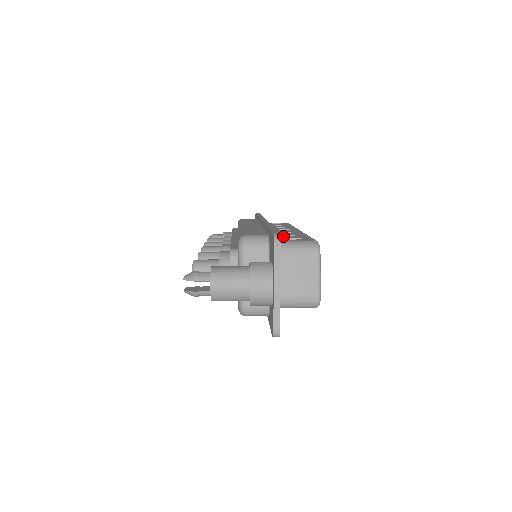
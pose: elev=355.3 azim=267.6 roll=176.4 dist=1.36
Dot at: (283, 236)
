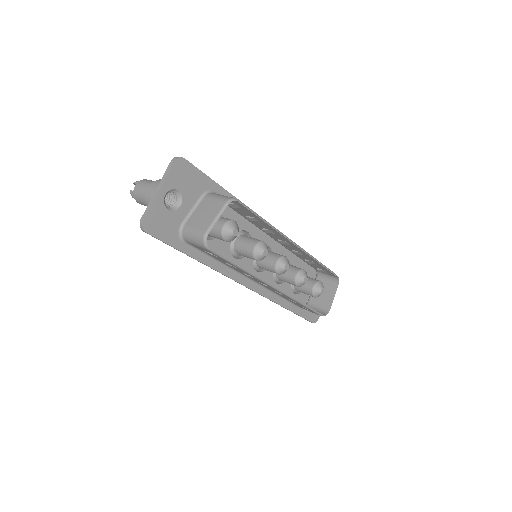
Dot at: occluded
